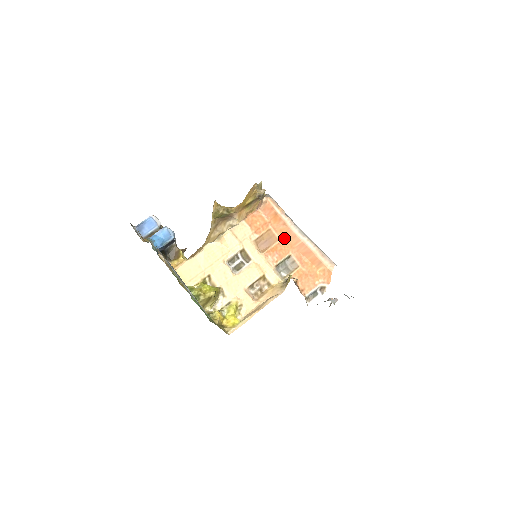
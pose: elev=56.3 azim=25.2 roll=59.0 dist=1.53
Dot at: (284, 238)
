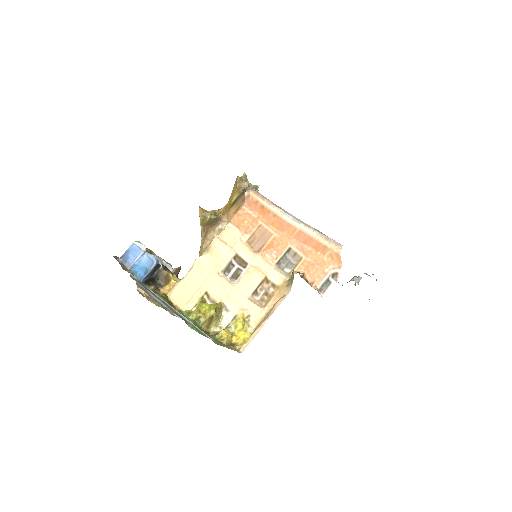
Dot at: (278, 231)
